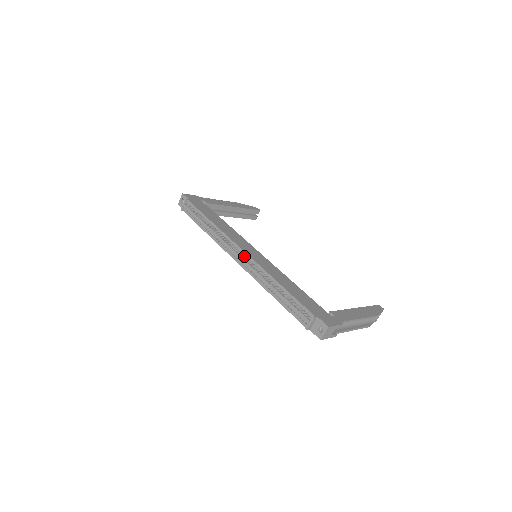
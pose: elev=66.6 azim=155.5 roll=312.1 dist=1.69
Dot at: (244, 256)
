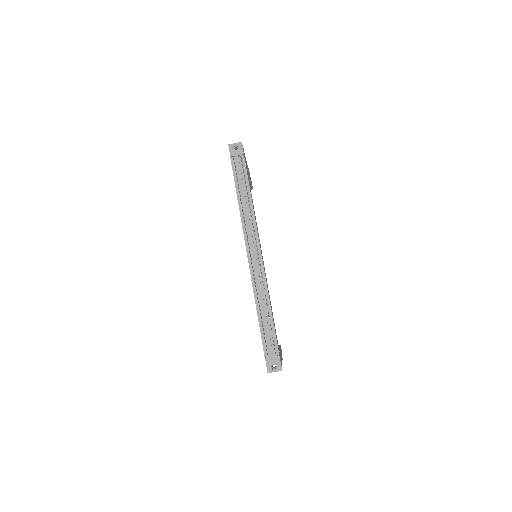
Dot at: (258, 258)
